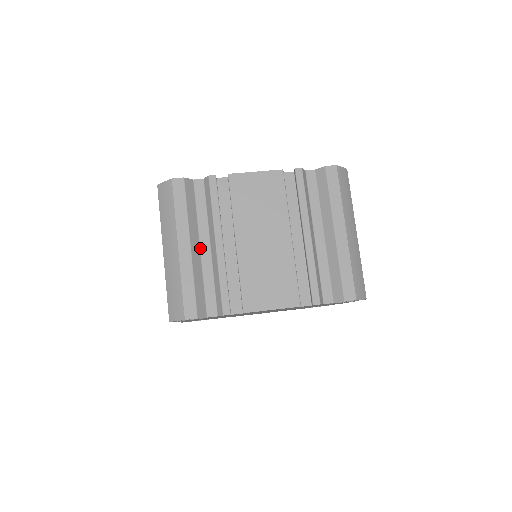
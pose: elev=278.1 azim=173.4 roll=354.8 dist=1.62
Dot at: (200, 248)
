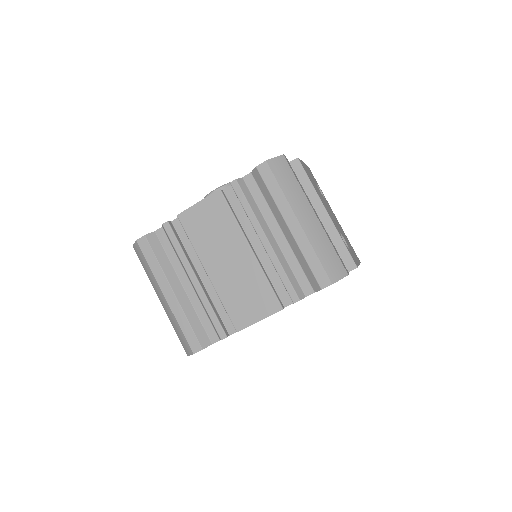
Dot at: (184, 288)
